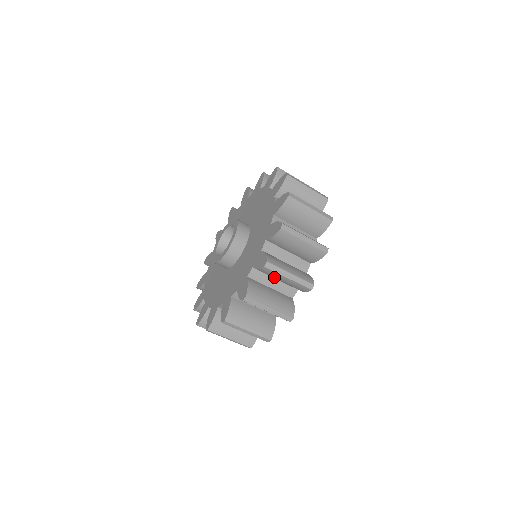
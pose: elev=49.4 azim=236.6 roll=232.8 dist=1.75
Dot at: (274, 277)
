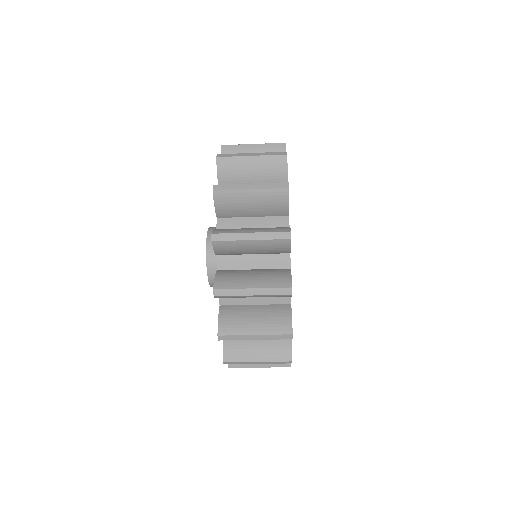
Dot at: (240, 251)
